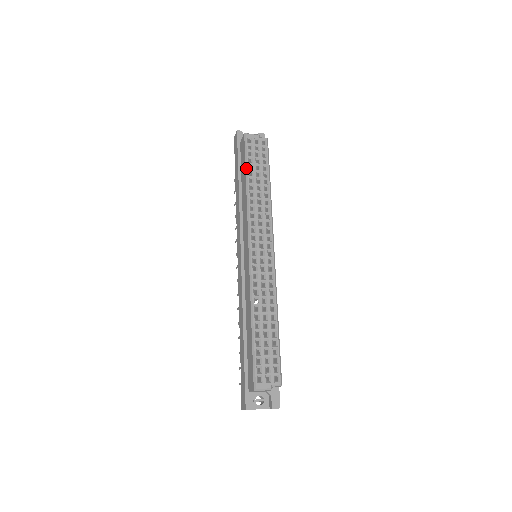
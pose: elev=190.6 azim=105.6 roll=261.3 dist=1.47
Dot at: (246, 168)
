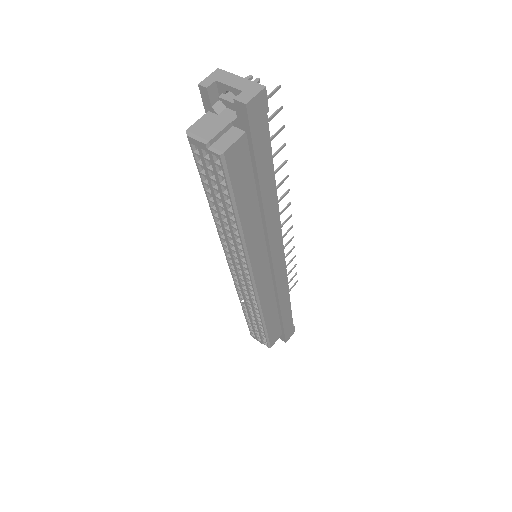
Dot at: (203, 187)
